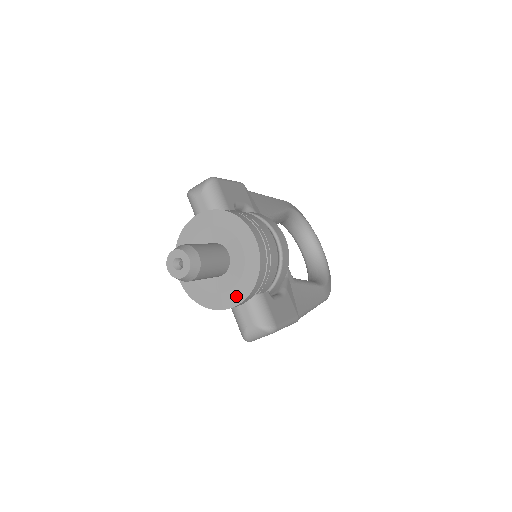
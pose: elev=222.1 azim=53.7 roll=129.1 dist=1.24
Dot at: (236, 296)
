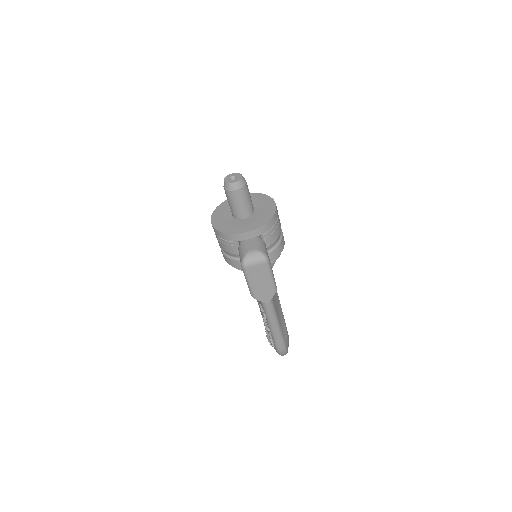
Dot at: (251, 227)
